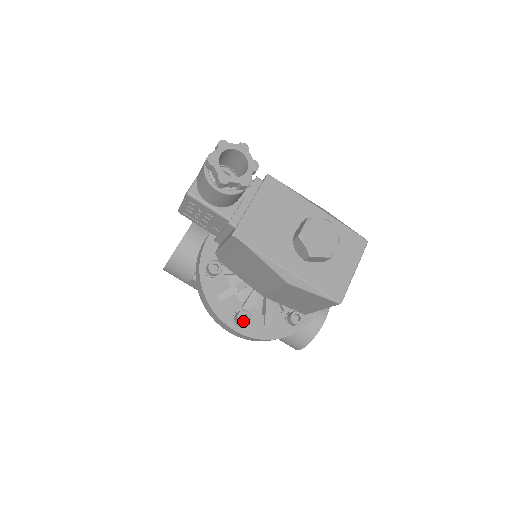
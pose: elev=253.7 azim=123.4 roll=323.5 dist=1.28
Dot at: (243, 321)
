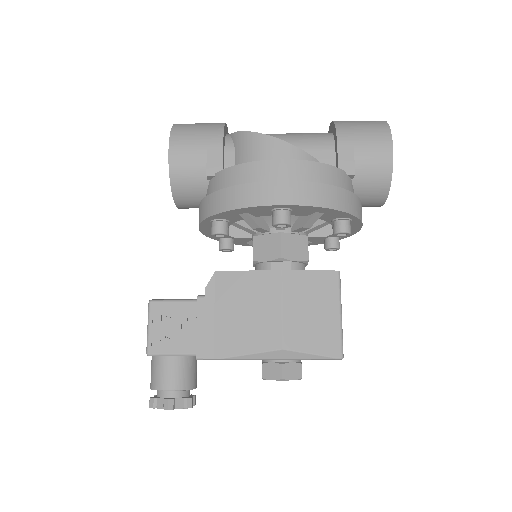
Dot at: occluded
